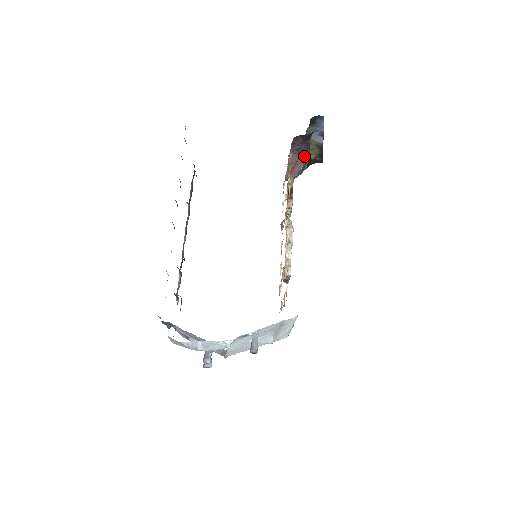
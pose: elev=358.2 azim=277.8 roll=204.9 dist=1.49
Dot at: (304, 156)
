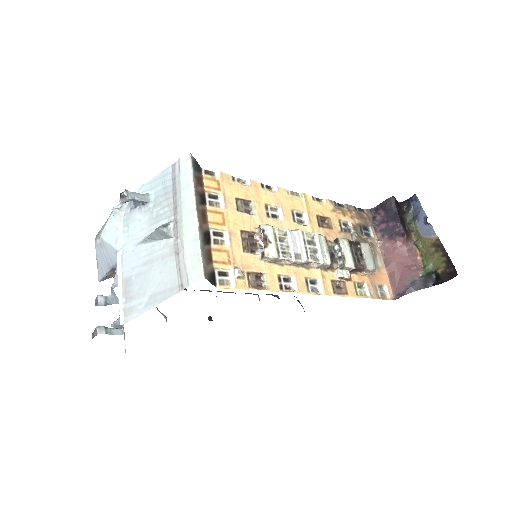
Dot at: (426, 271)
